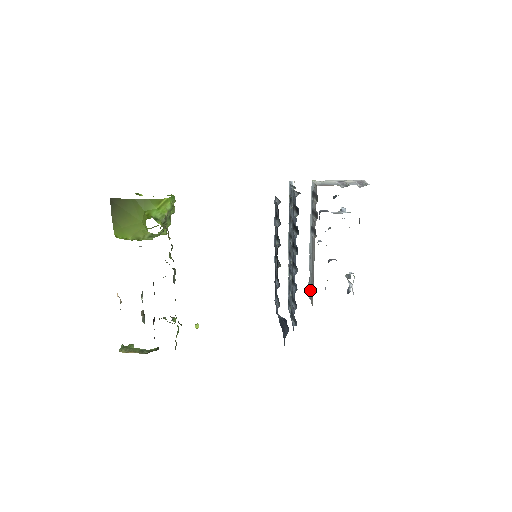
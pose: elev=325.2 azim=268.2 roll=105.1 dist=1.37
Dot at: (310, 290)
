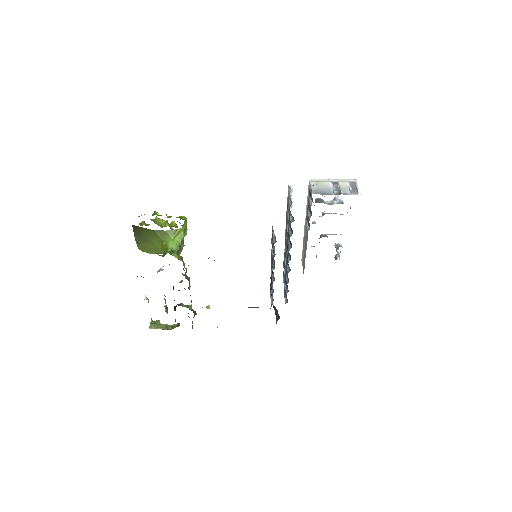
Dot at: (303, 260)
